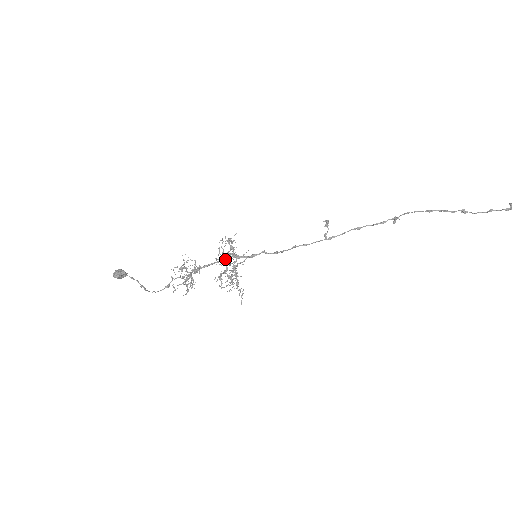
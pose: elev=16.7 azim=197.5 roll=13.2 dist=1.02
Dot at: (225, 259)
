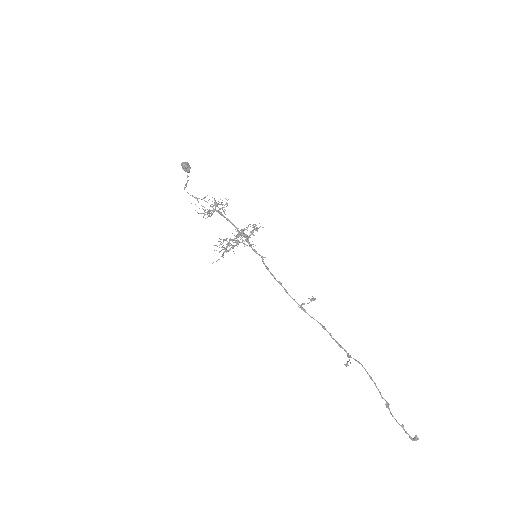
Dot at: occluded
